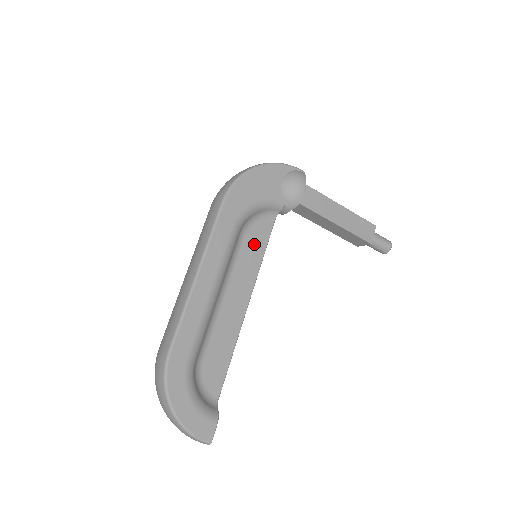
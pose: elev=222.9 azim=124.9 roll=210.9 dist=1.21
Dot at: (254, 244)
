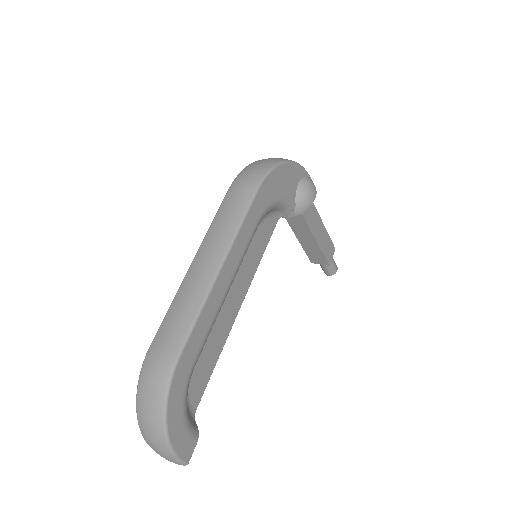
Dot at: (259, 243)
